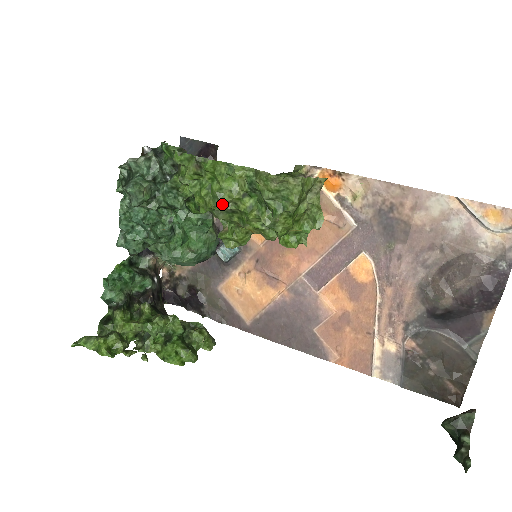
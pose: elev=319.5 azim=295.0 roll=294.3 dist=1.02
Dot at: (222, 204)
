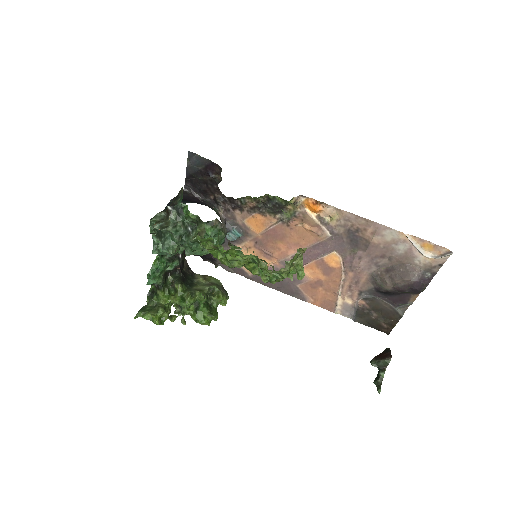
Dot at: (234, 267)
